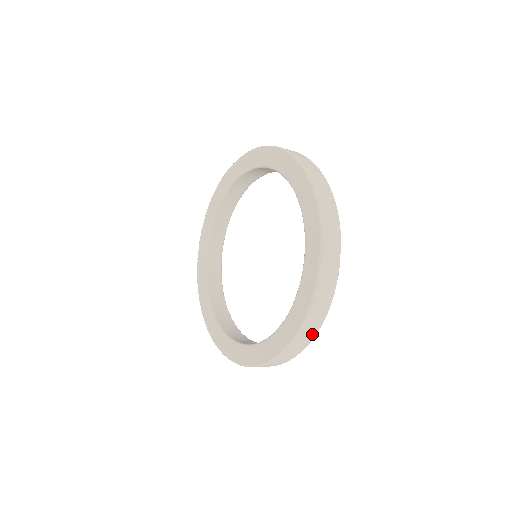
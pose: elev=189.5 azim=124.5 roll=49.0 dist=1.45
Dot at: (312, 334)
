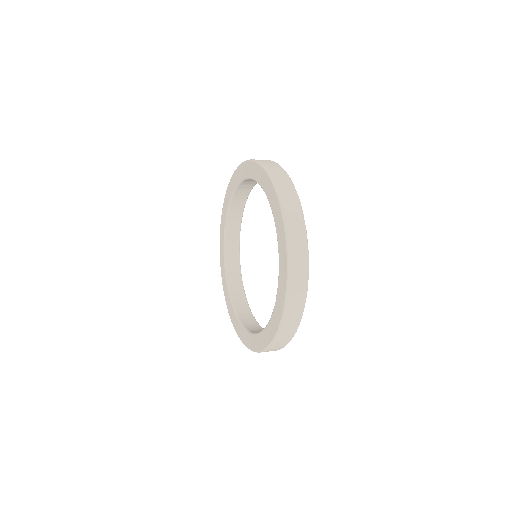
Dot at: (302, 293)
